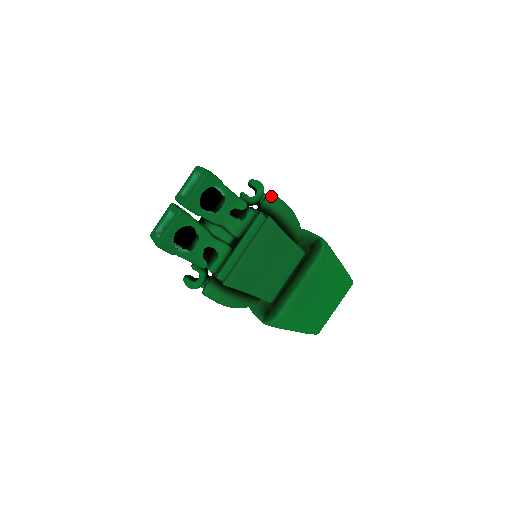
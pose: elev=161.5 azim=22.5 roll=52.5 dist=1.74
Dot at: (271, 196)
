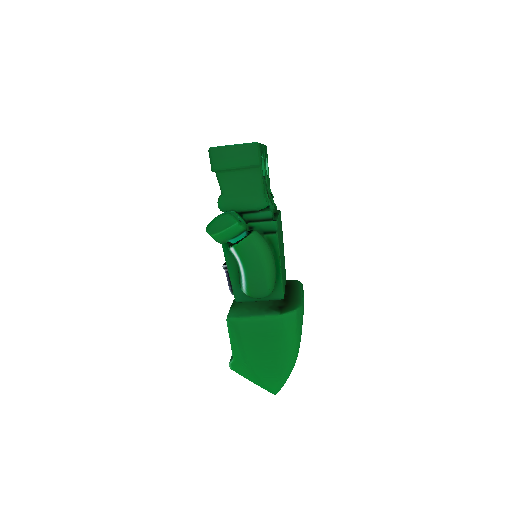
Dot at: occluded
